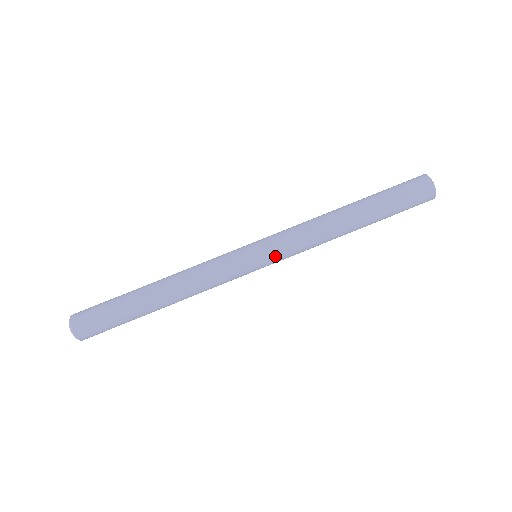
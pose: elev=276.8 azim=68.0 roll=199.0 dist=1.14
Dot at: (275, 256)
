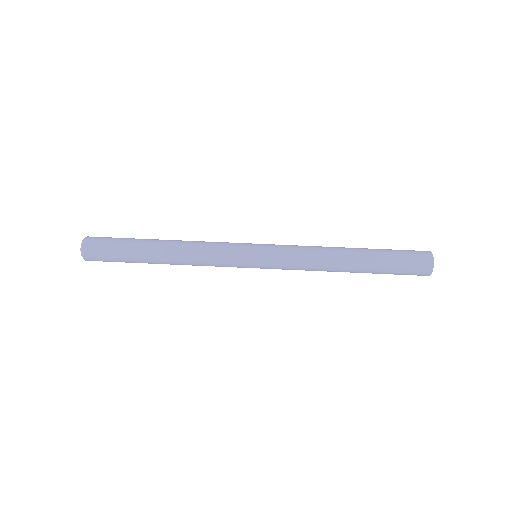
Dot at: (271, 258)
